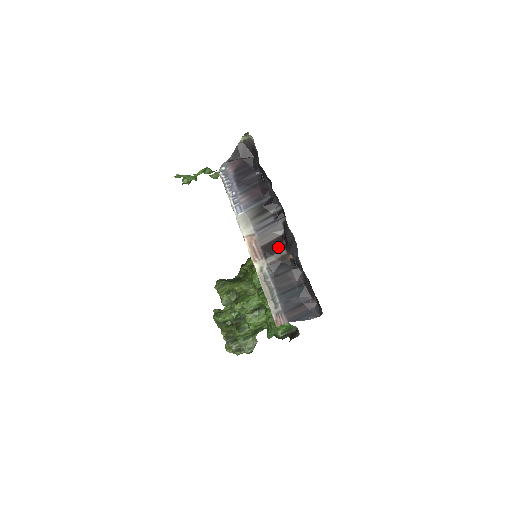
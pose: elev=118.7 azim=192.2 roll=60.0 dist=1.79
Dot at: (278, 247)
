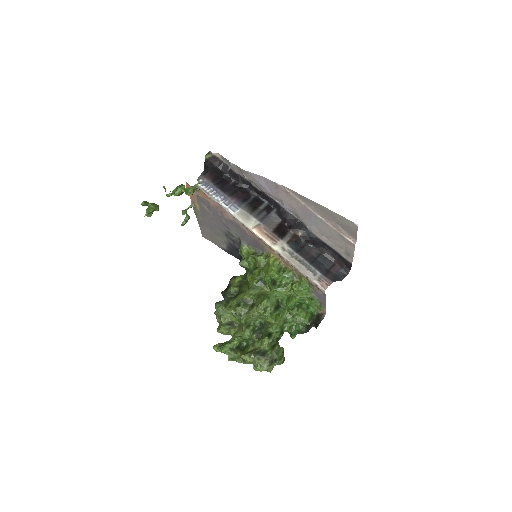
Dot at: (285, 230)
